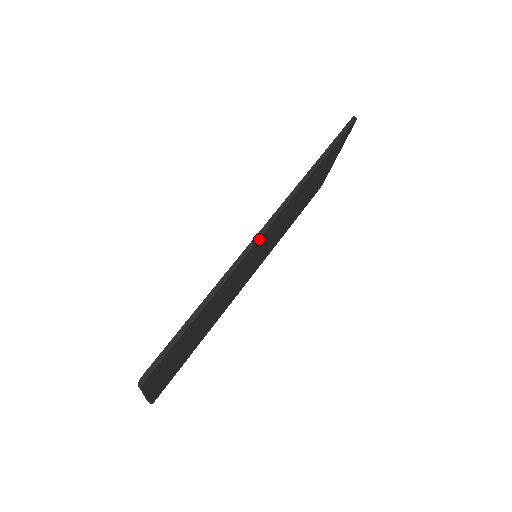
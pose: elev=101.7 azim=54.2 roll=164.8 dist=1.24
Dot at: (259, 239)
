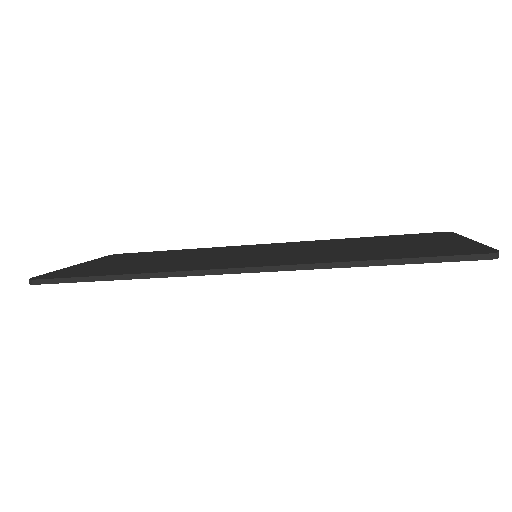
Dot at: (218, 273)
